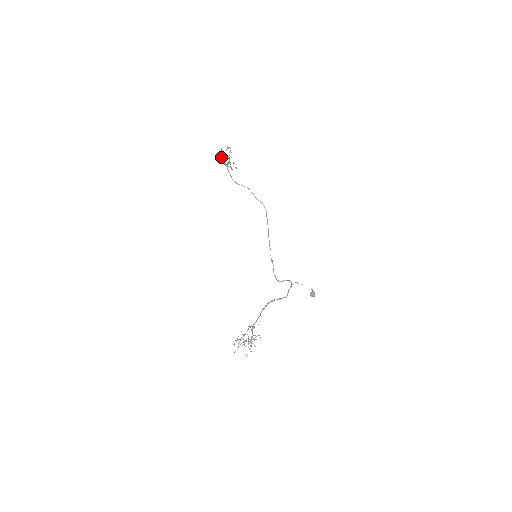
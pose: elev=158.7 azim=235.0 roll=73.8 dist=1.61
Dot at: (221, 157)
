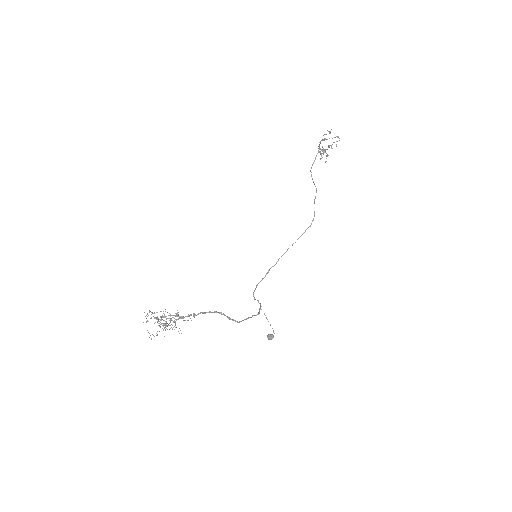
Dot at: occluded
